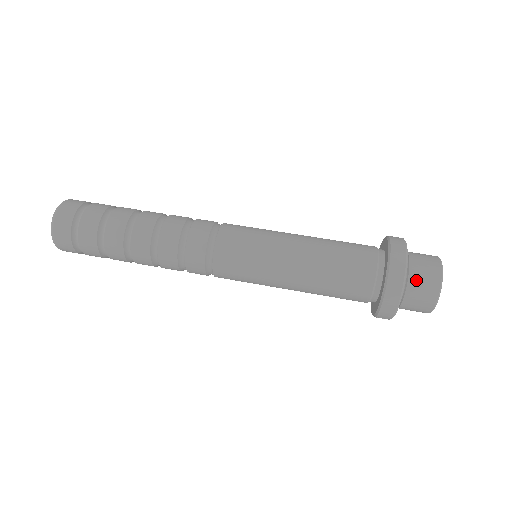
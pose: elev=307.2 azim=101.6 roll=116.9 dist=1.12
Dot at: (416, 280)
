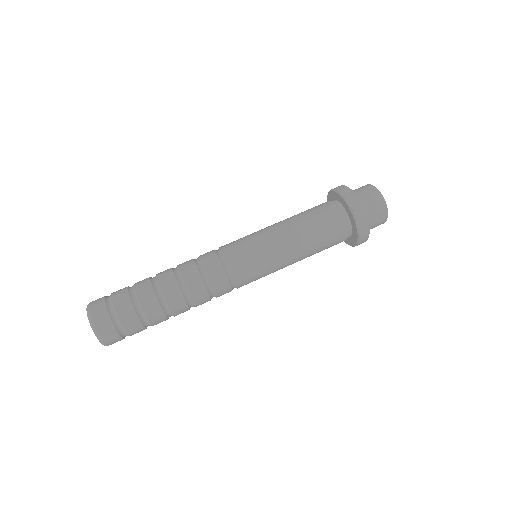
Dot at: (364, 198)
